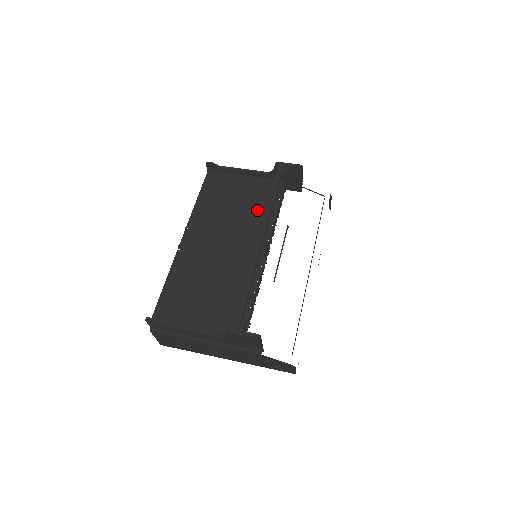
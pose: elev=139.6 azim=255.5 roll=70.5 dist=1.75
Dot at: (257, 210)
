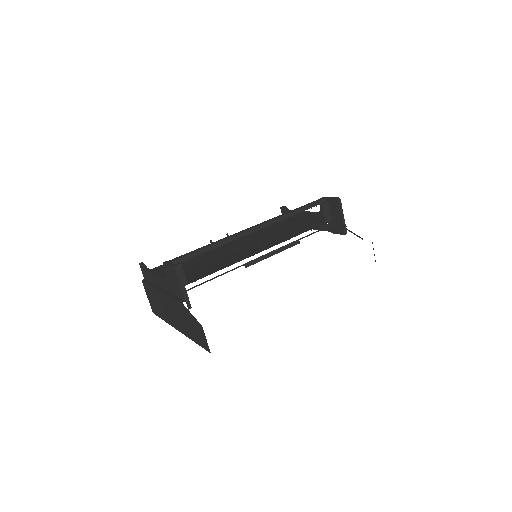
Dot at: occluded
